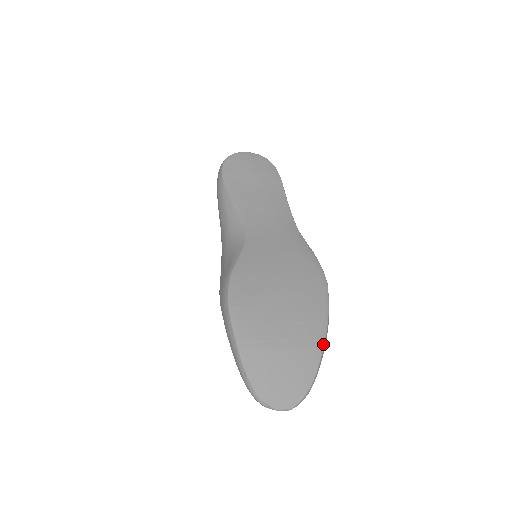
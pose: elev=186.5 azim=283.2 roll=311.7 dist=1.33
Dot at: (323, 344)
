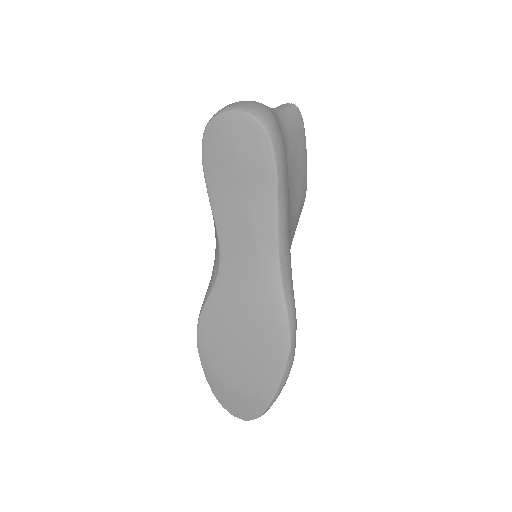
Dot at: (271, 399)
